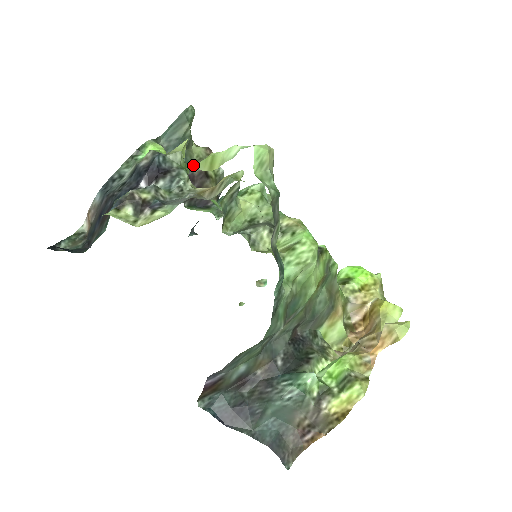
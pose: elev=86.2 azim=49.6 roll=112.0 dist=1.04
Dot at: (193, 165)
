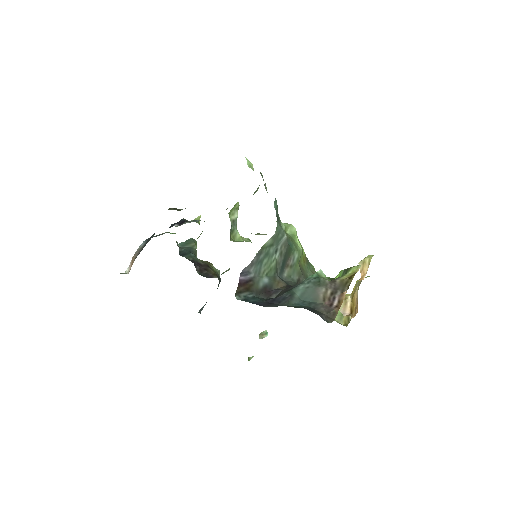
Dot at: occluded
